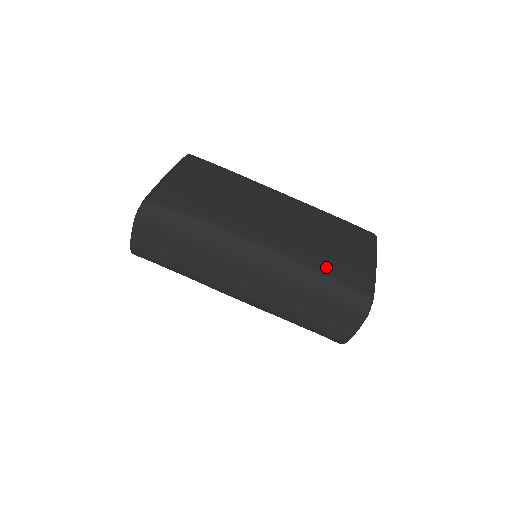
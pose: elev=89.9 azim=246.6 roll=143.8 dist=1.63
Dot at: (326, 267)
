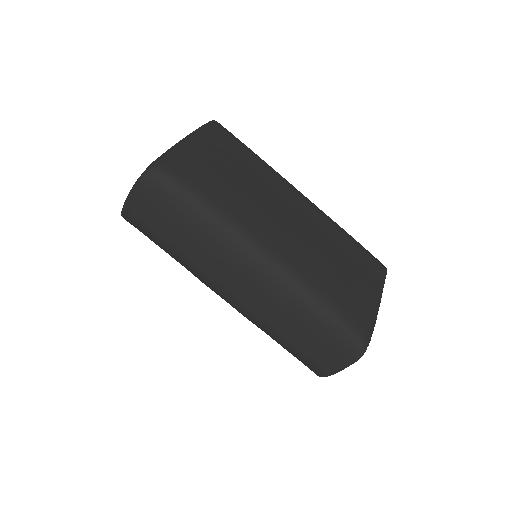
Dot at: (331, 297)
